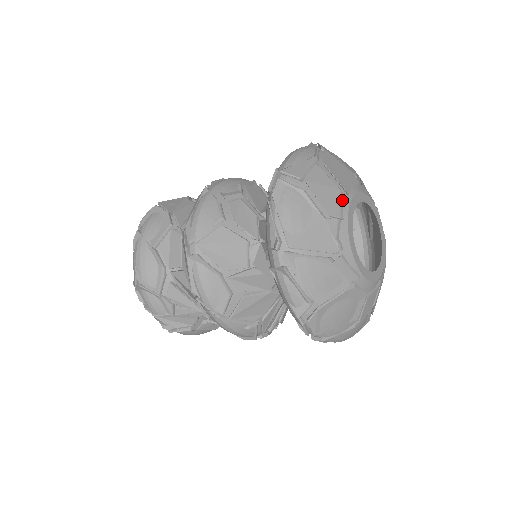
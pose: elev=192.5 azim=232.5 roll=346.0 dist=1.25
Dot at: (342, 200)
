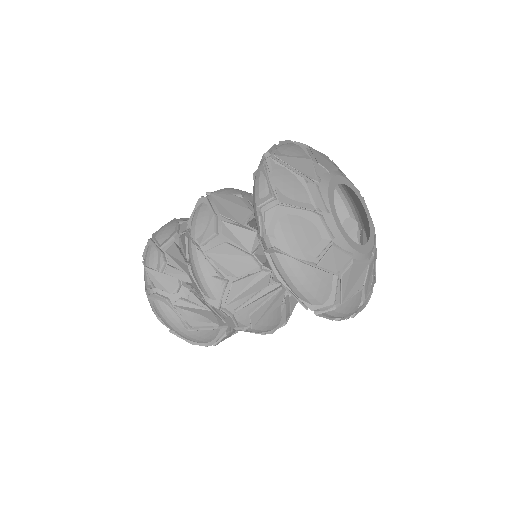
Dot at: (335, 170)
